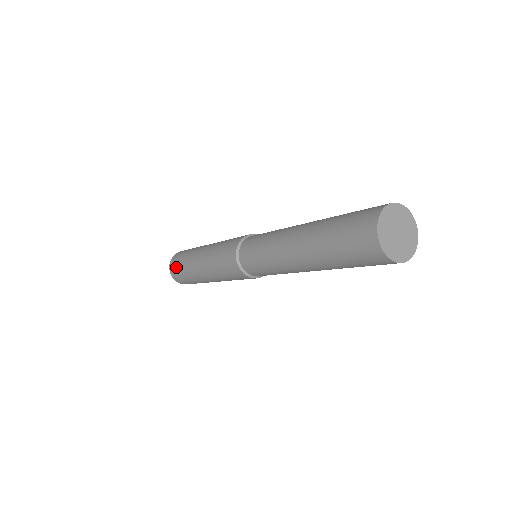
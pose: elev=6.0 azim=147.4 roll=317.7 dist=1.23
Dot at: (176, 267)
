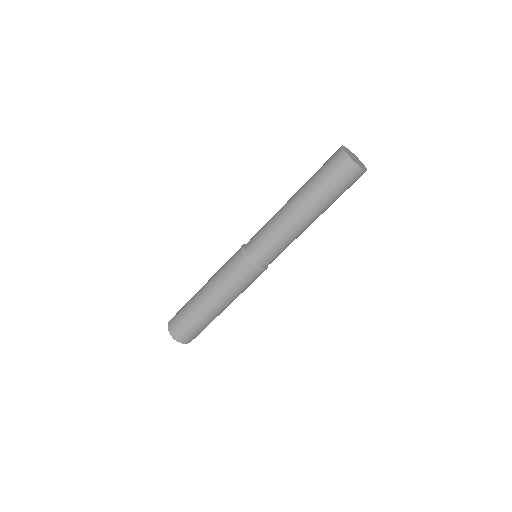
Dot at: (178, 322)
